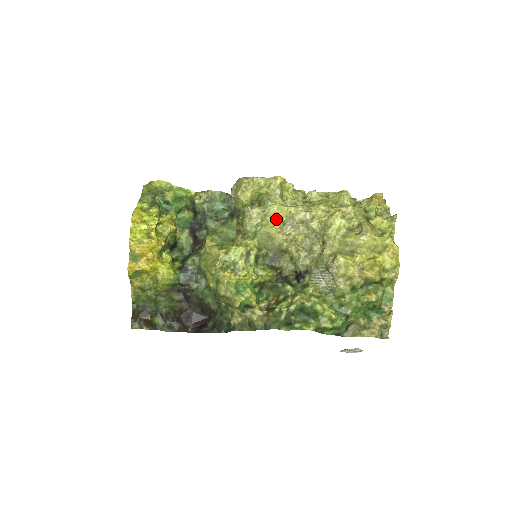
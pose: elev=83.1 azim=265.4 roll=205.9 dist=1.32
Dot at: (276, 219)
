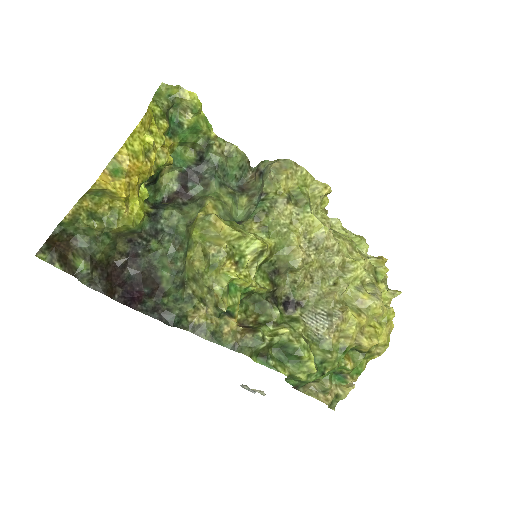
Dot at: (306, 231)
